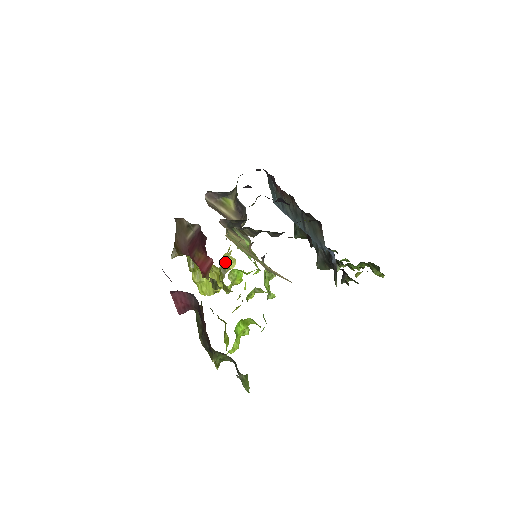
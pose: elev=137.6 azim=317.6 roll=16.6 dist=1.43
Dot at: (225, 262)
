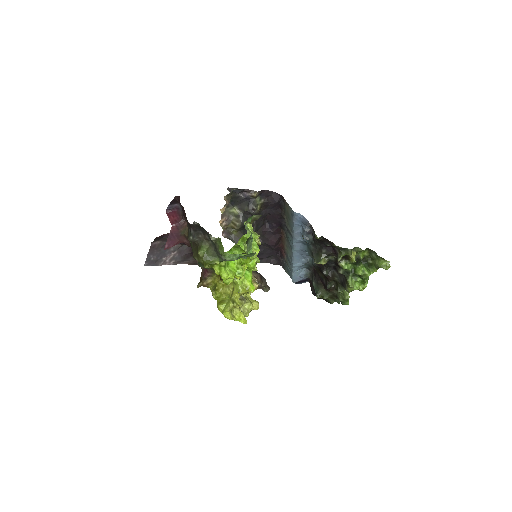
Dot at: (246, 297)
